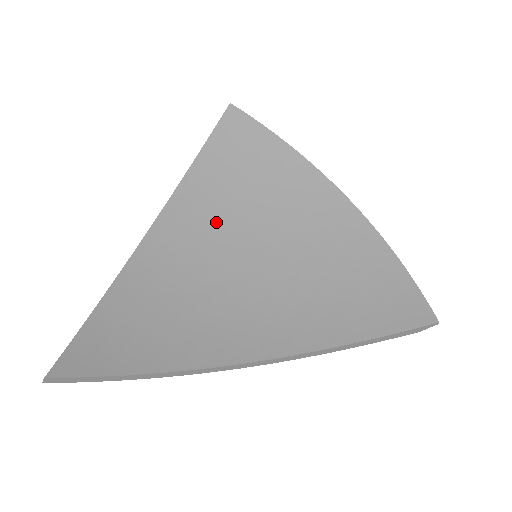
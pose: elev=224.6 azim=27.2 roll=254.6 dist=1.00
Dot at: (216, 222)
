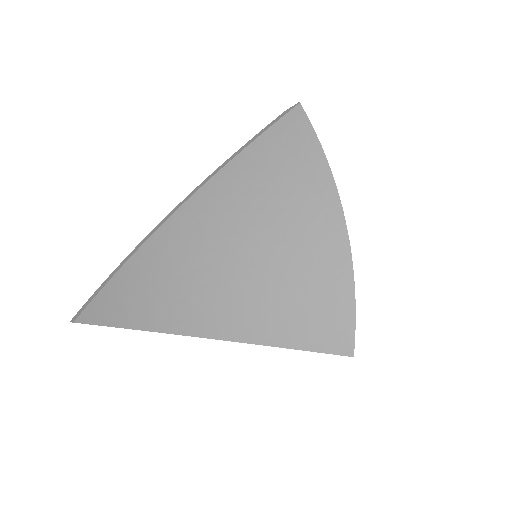
Dot at: (238, 213)
